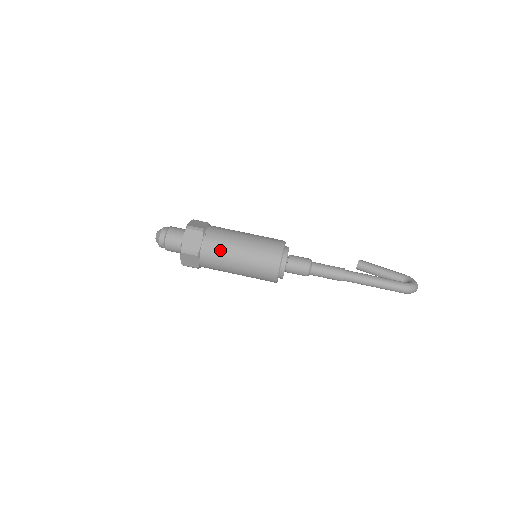
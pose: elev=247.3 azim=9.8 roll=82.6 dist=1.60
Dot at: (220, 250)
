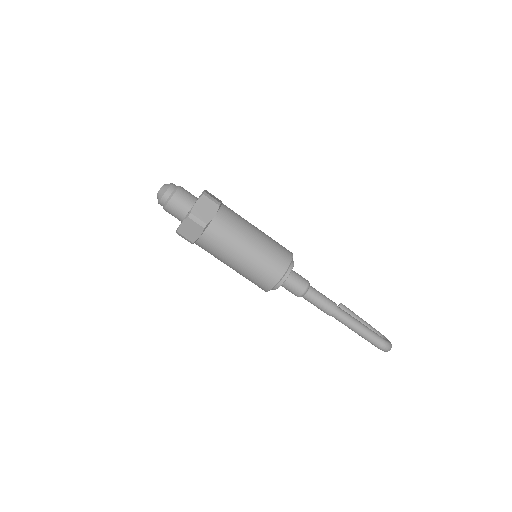
Dot at: (231, 232)
